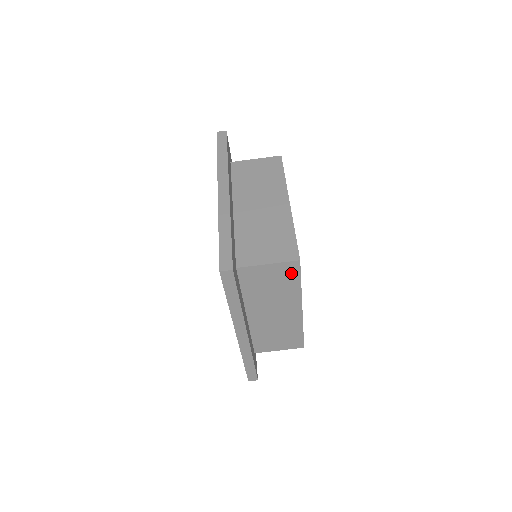
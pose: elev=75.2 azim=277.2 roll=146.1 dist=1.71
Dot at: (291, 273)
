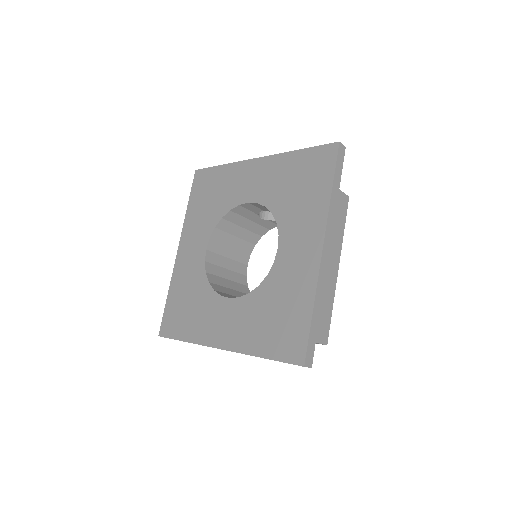
Dot at: occluded
